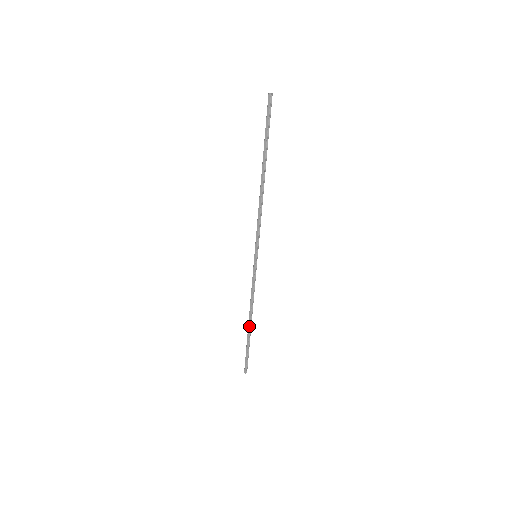
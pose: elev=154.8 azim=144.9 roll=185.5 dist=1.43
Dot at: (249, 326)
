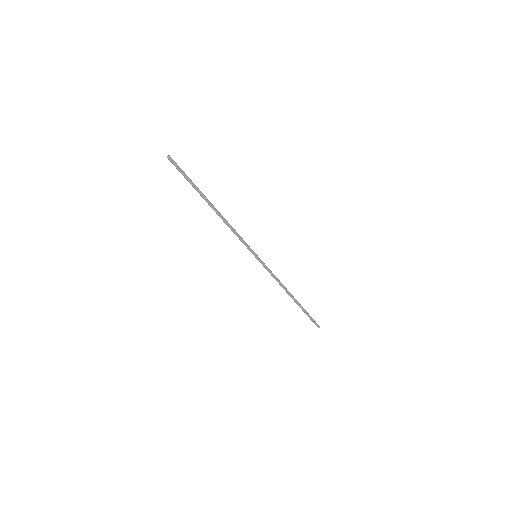
Dot at: (294, 299)
